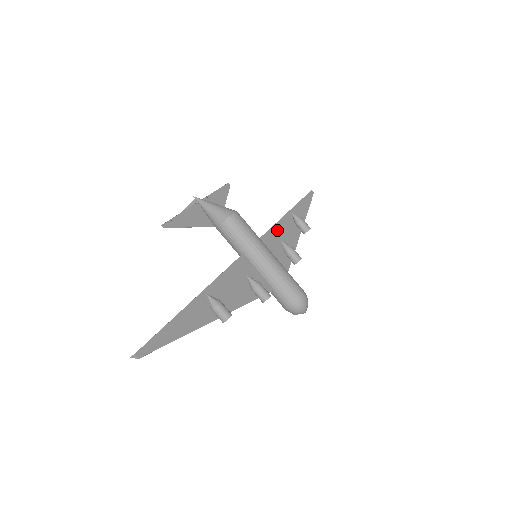
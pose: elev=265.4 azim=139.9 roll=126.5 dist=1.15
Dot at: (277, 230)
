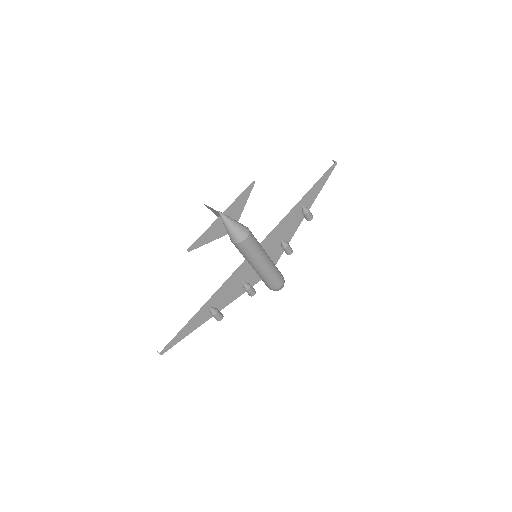
Dot at: (282, 225)
